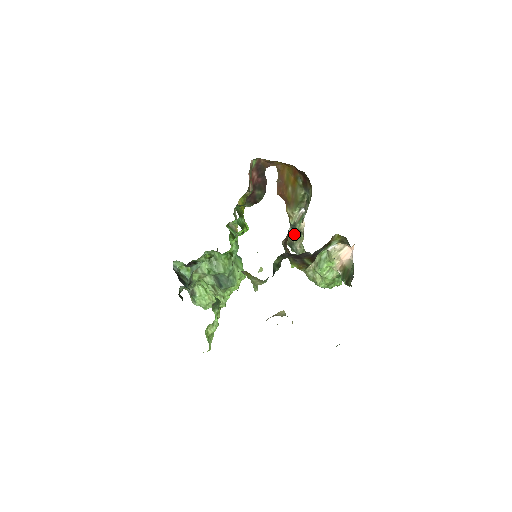
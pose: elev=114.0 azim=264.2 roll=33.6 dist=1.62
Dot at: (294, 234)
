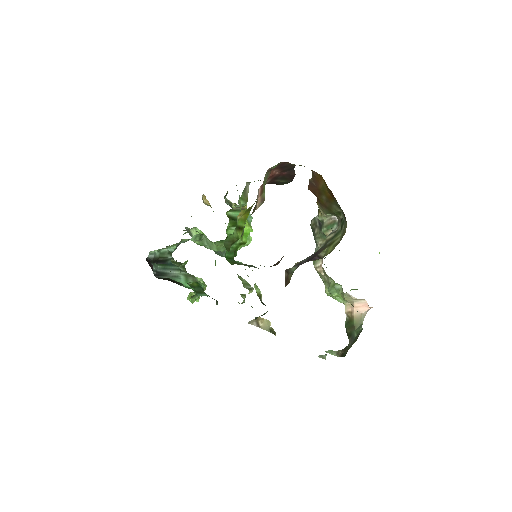
Dot at: (320, 227)
